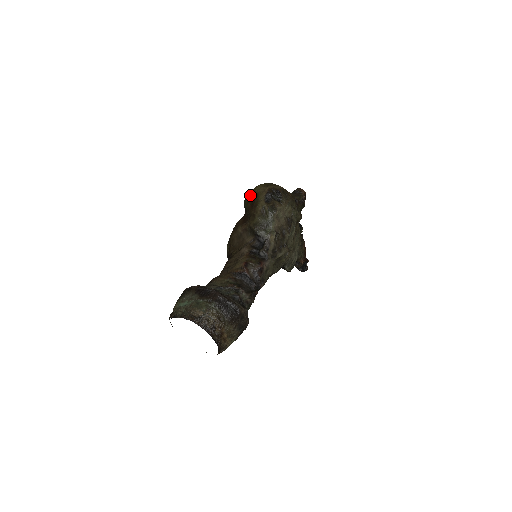
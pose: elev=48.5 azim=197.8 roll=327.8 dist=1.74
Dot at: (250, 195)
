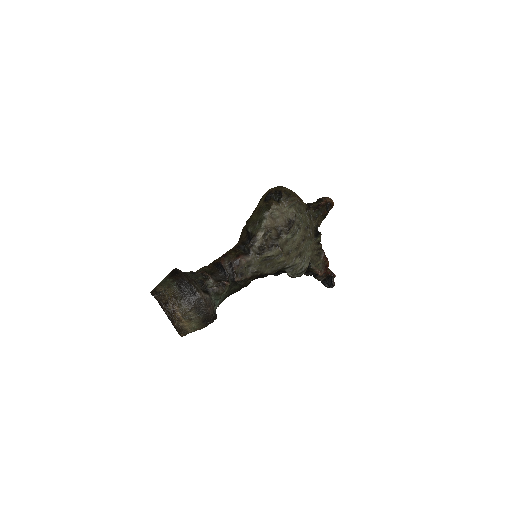
Dot at: occluded
